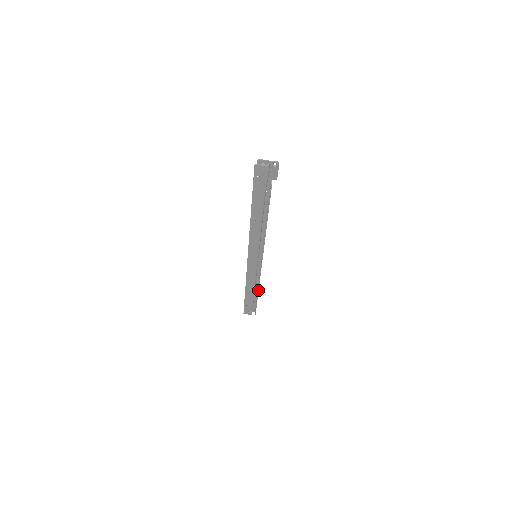
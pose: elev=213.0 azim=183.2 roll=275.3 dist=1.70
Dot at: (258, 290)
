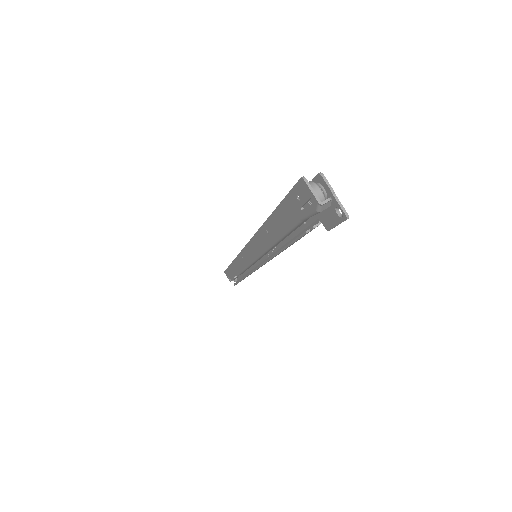
Dot at: (244, 278)
